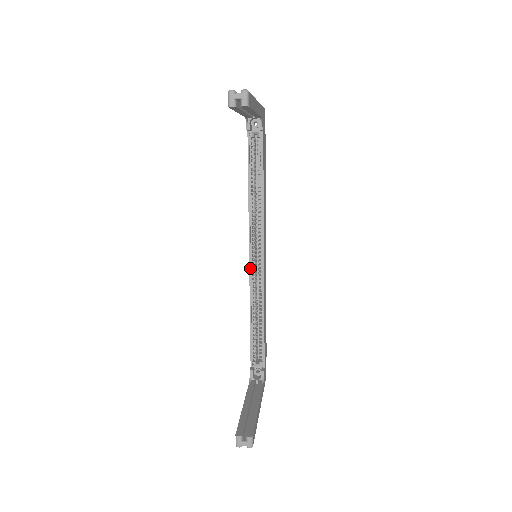
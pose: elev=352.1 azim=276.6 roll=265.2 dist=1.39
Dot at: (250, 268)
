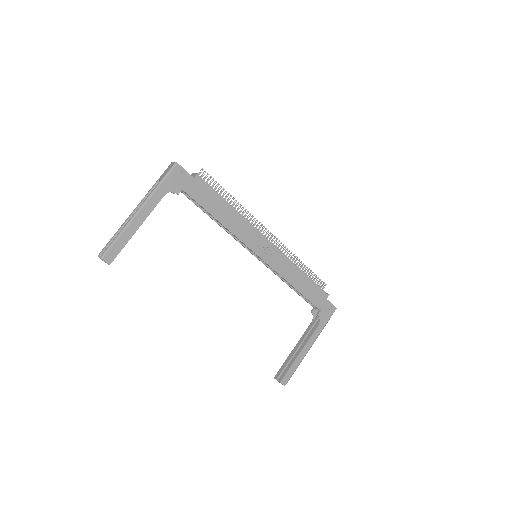
Dot at: occluded
